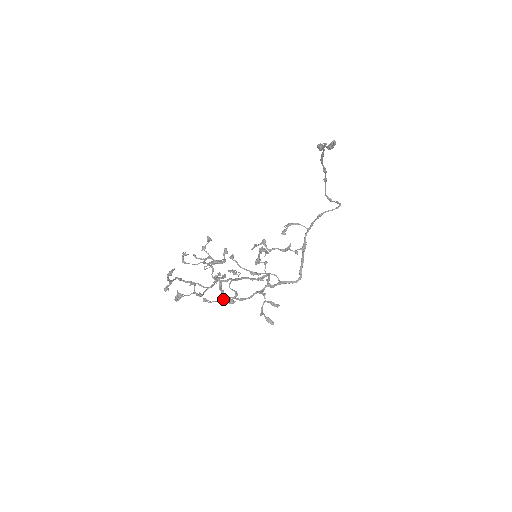
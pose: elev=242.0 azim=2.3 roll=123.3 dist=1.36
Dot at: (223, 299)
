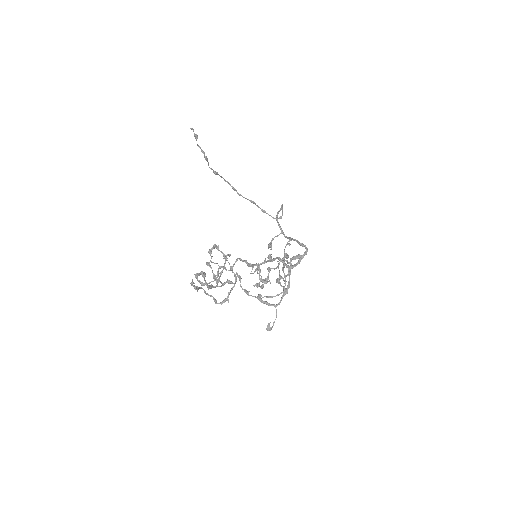
Dot at: (276, 310)
